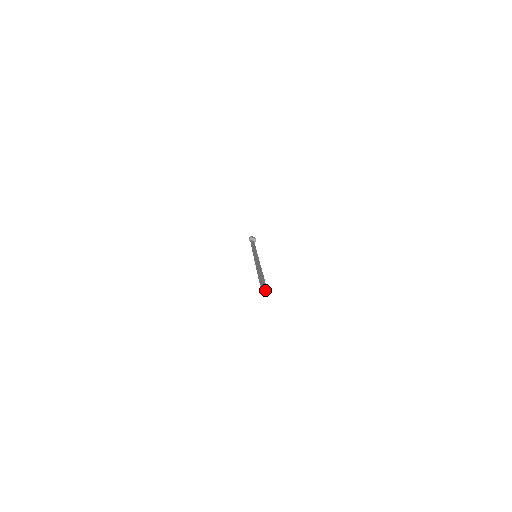
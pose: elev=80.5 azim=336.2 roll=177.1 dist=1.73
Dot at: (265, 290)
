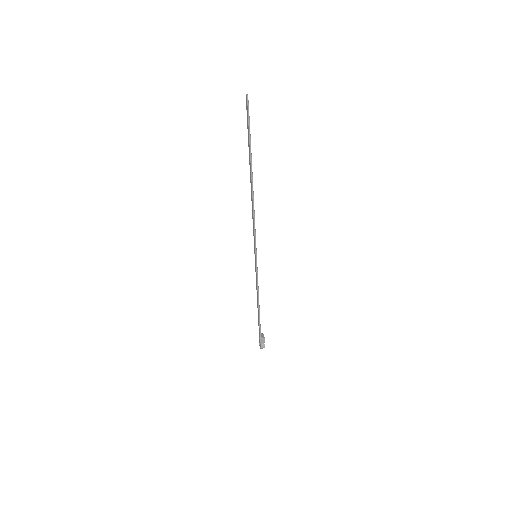
Dot at: occluded
